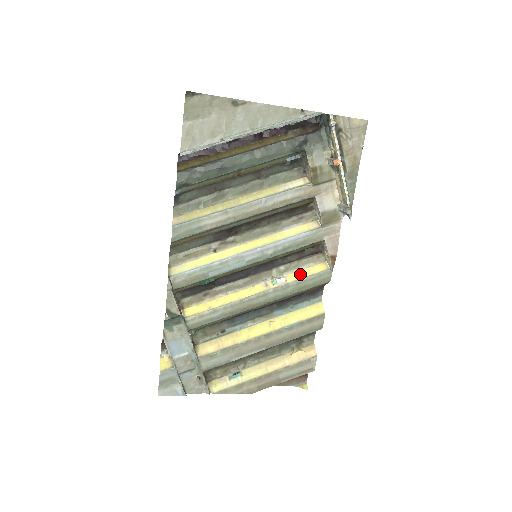
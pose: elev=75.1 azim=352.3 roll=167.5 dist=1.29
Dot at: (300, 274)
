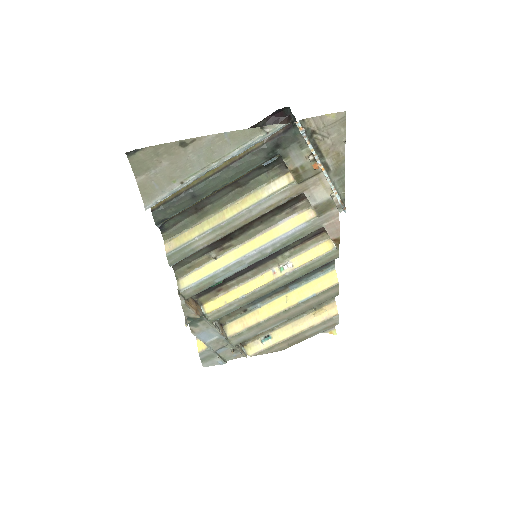
Dot at: (306, 257)
